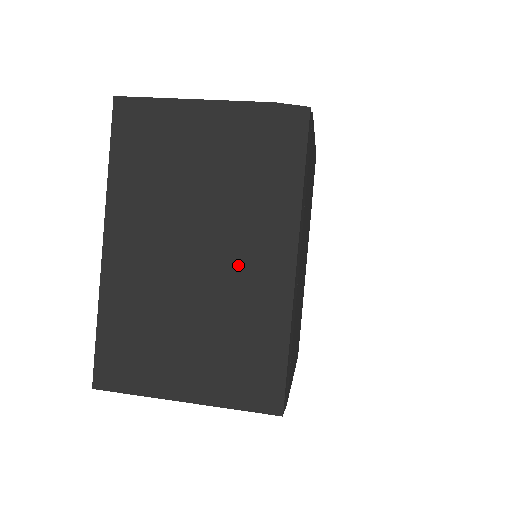
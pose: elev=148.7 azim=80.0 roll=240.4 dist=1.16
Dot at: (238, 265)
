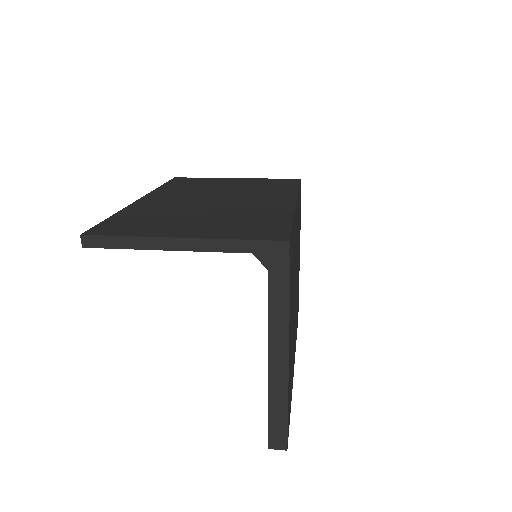
Dot at: (249, 202)
